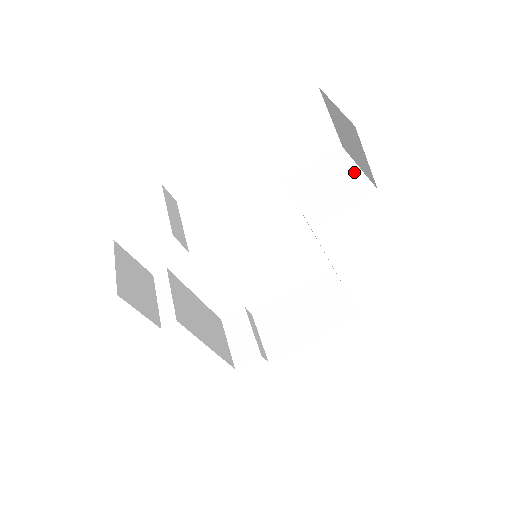
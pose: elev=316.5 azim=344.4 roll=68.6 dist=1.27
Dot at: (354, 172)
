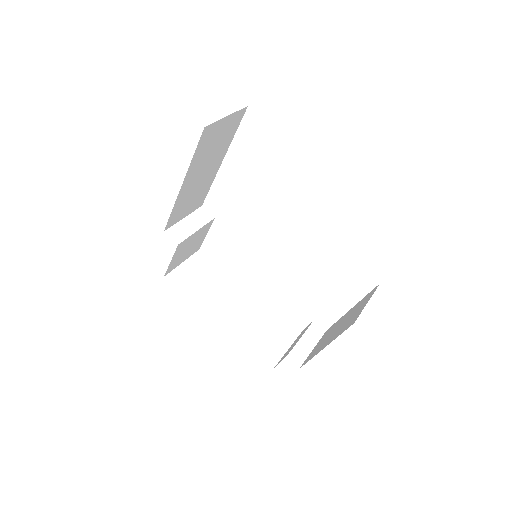
Dot at: occluded
